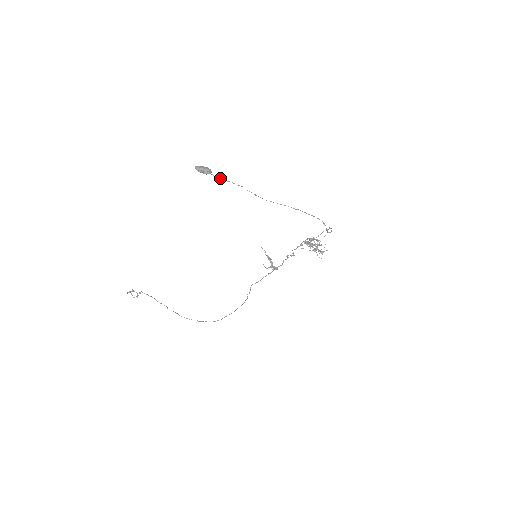
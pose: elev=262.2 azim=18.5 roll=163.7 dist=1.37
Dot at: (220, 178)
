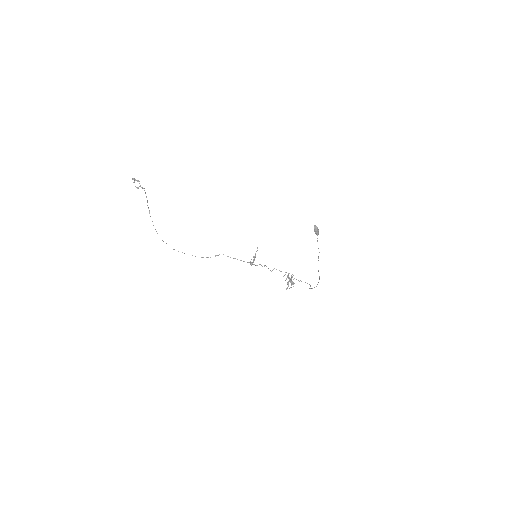
Dot at: occluded
